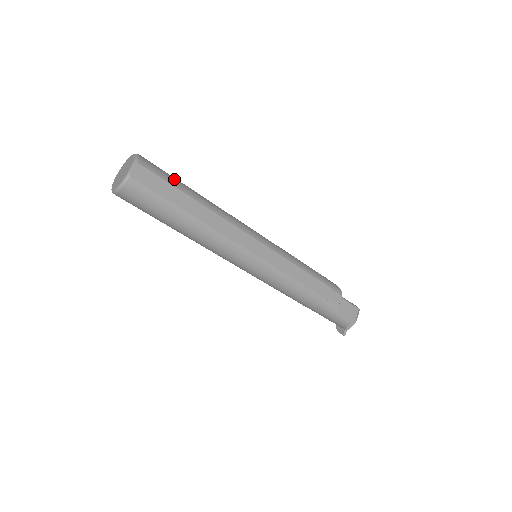
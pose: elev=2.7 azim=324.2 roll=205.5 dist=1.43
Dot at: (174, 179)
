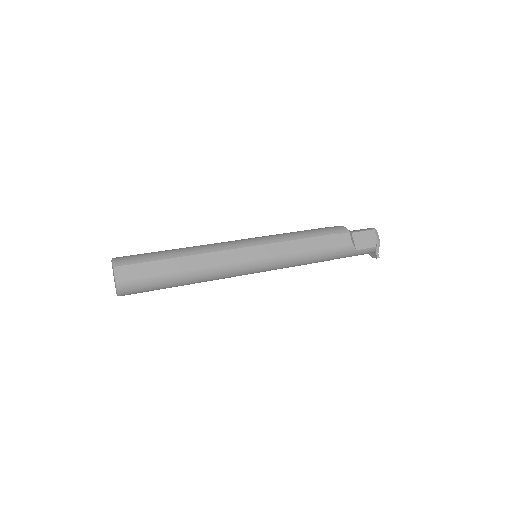
Dot at: (150, 255)
